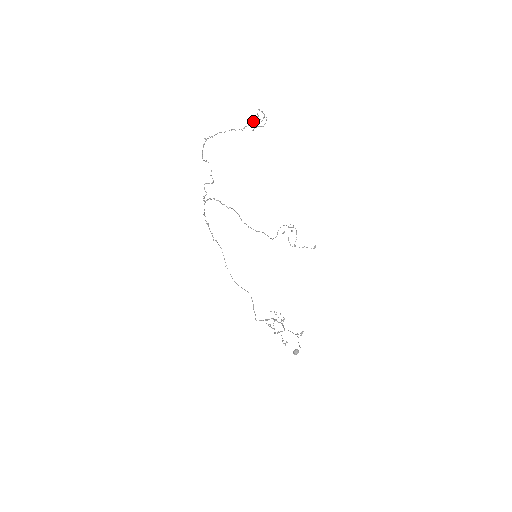
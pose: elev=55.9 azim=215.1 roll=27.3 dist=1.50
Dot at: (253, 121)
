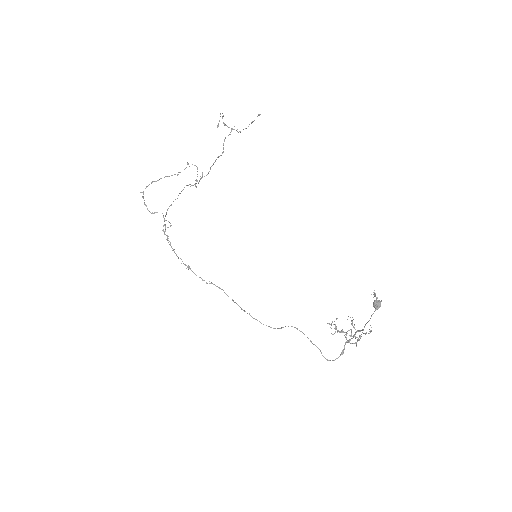
Dot at: occluded
